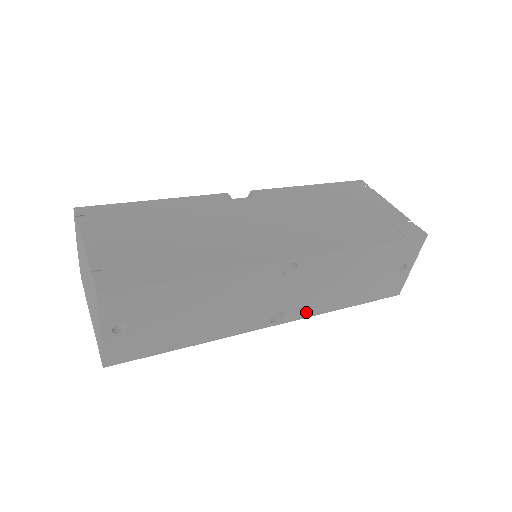
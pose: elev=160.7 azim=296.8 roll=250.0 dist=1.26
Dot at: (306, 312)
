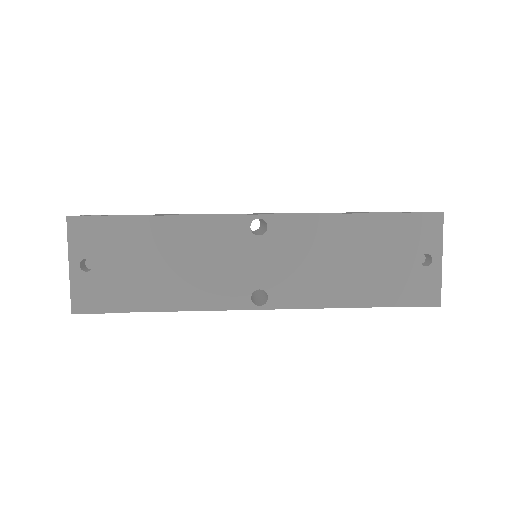
Dot at: (298, 299)
